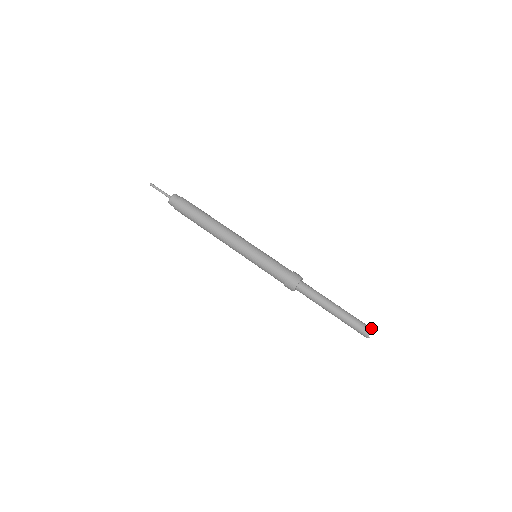
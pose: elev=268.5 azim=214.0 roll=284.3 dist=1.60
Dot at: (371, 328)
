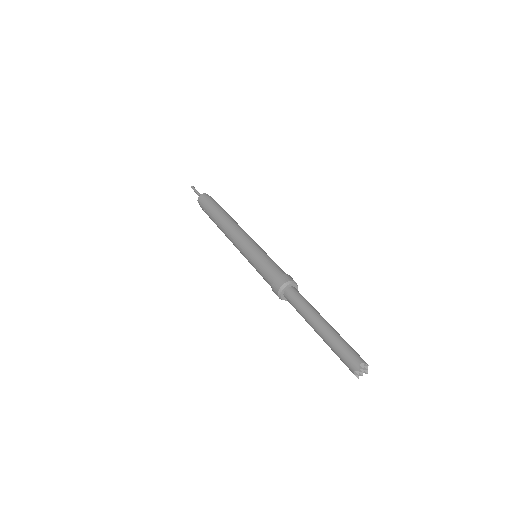
Dot at: occluded
